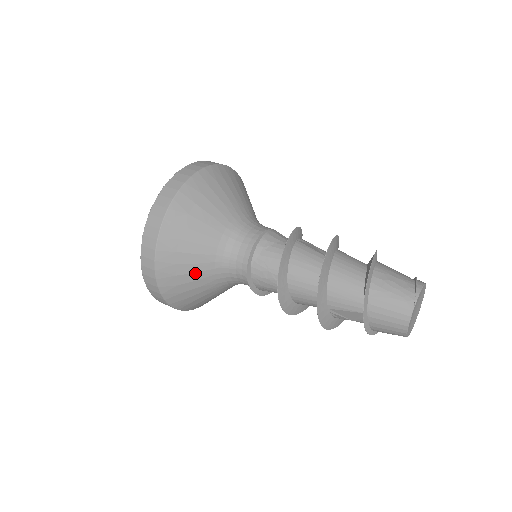
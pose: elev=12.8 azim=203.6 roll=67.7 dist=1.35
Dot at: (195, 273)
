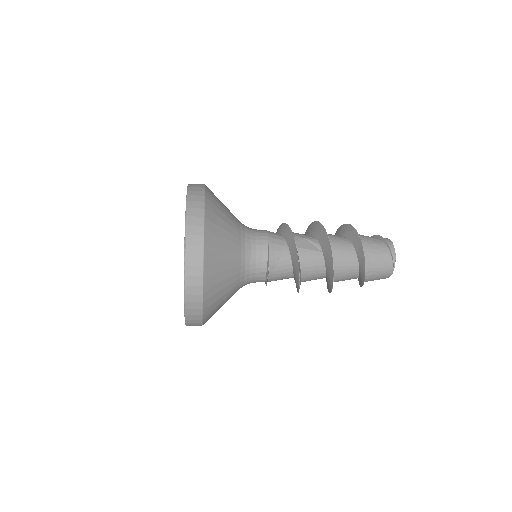
Dot at: occluded
